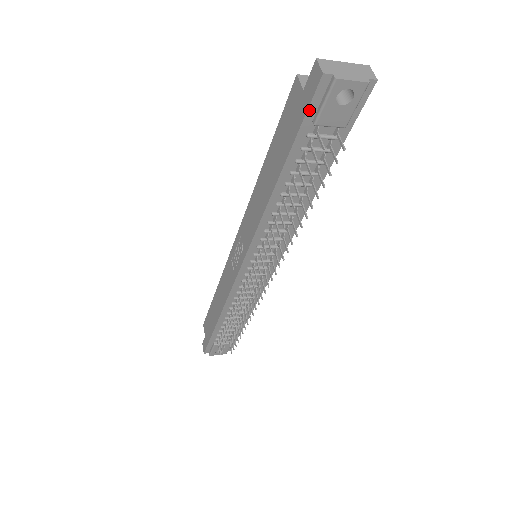
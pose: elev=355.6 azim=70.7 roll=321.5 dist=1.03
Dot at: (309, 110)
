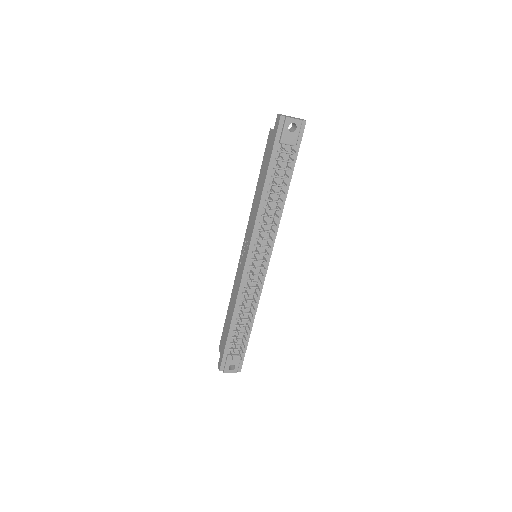
Dot at: (277, 135)
